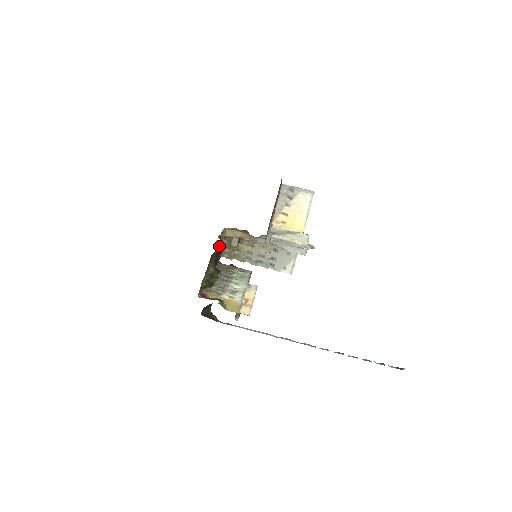
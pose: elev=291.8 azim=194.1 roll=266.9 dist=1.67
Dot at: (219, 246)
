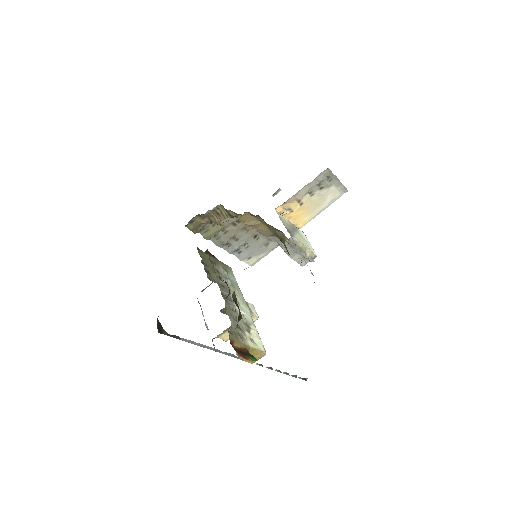
Dot at: occluded
